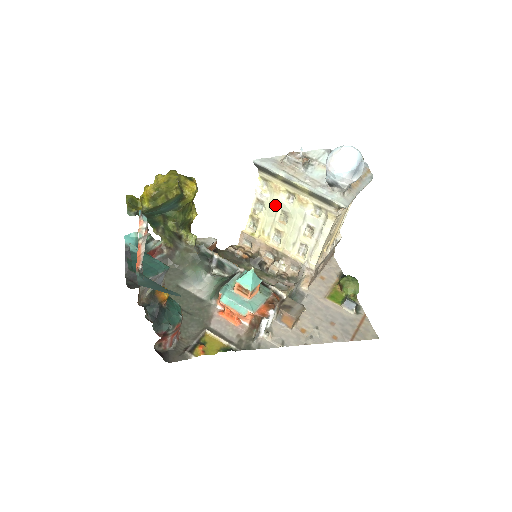
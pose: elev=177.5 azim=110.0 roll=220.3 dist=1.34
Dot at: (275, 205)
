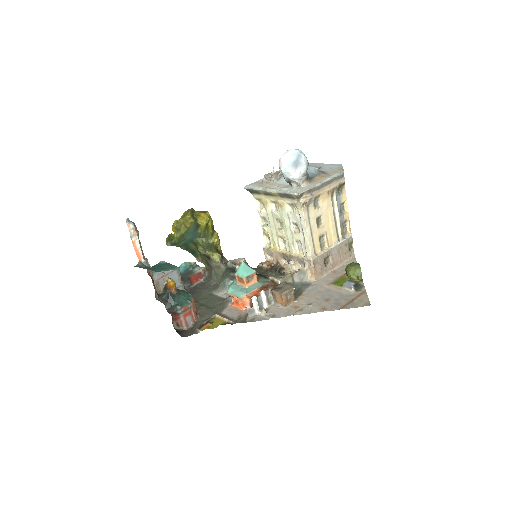
Dot at: (271, 217)
